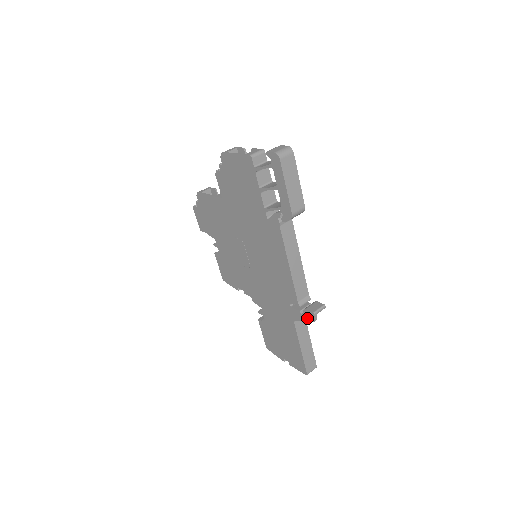
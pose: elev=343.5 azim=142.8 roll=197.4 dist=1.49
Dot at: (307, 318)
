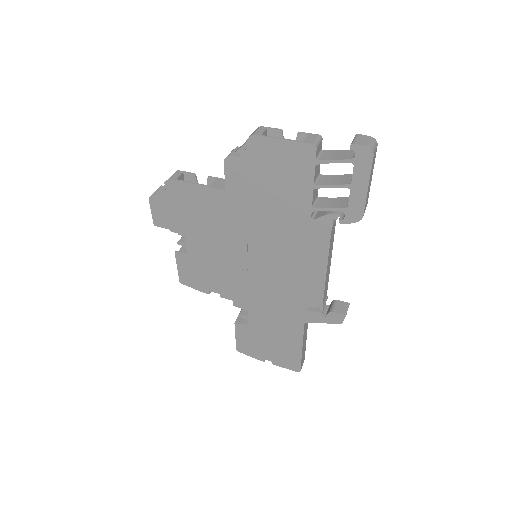
Dot at: (331, 320)
